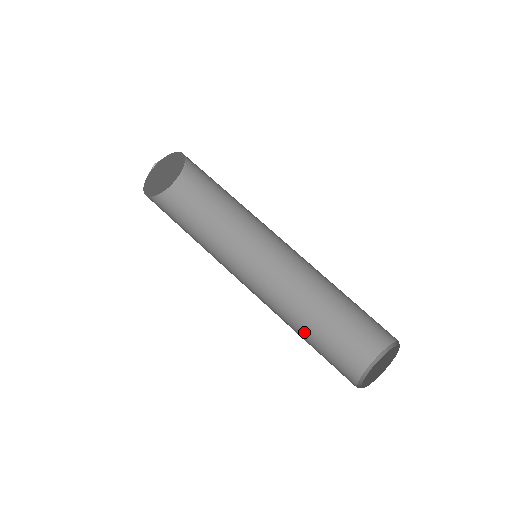
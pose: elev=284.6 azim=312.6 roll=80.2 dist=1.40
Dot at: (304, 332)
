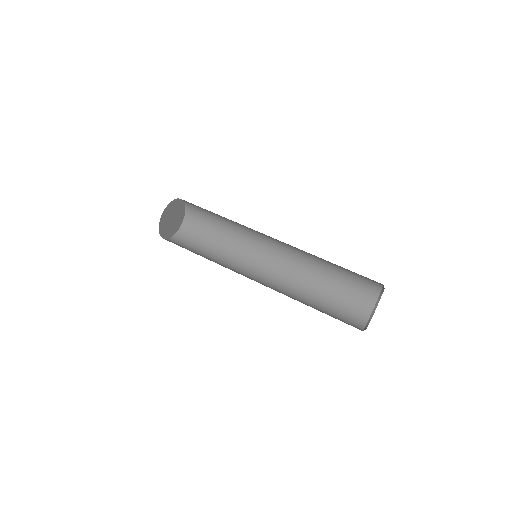
Dot at: occluded
